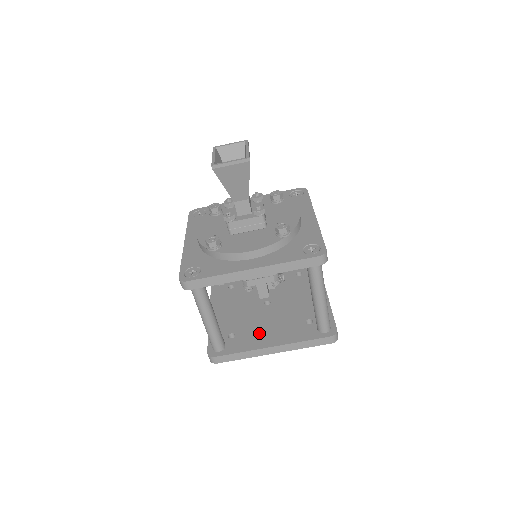
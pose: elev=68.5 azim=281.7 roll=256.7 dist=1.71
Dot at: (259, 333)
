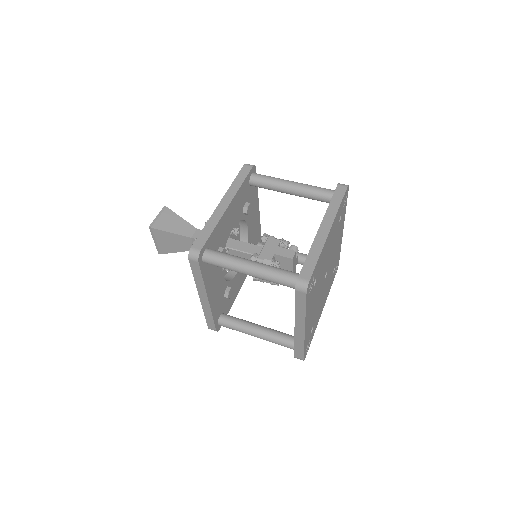
Dot at: occluded
